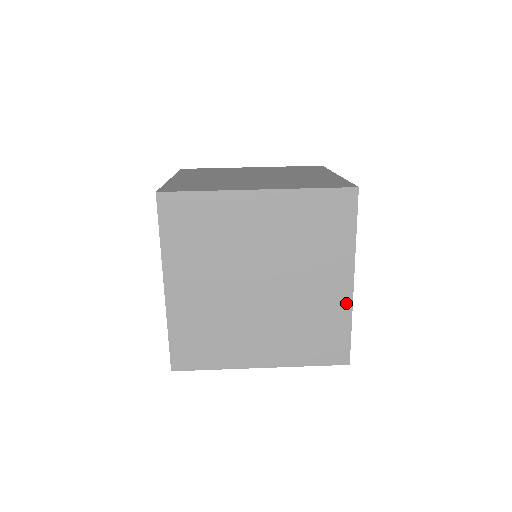
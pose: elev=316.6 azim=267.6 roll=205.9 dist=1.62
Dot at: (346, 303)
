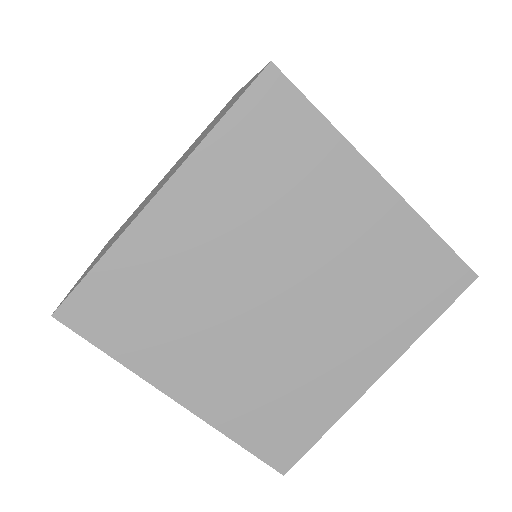
Dot at: (401, 213)
